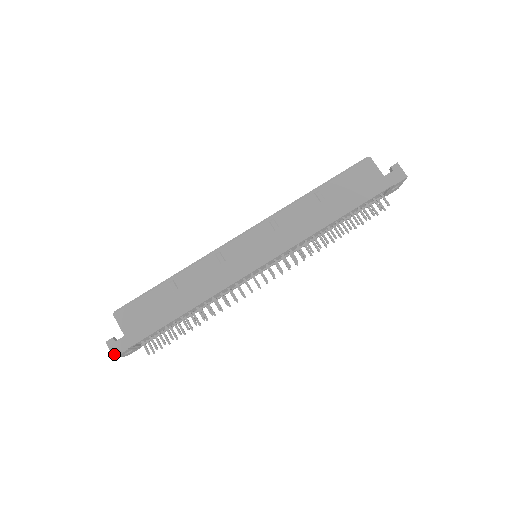
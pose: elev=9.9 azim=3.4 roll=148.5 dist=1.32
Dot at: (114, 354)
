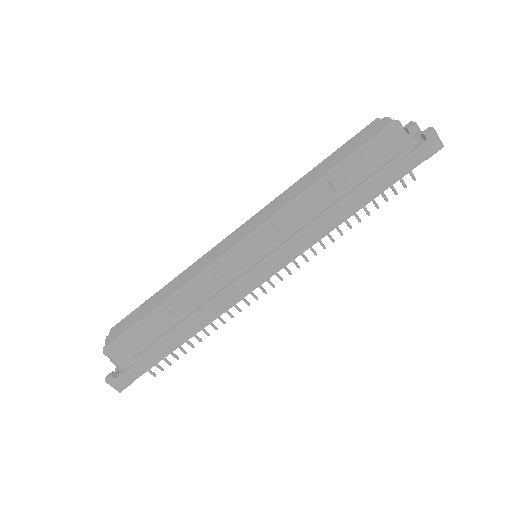
Dot at: (119, 390)
